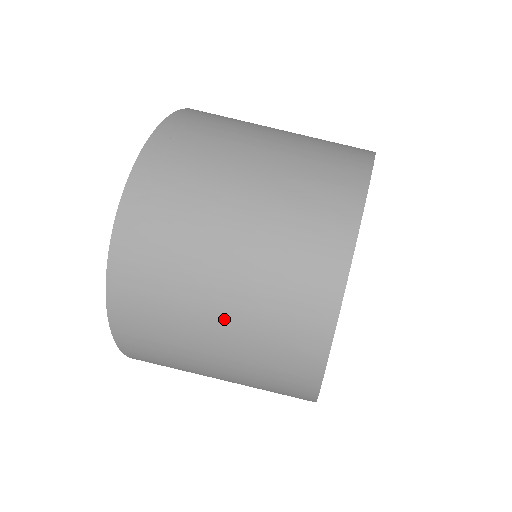
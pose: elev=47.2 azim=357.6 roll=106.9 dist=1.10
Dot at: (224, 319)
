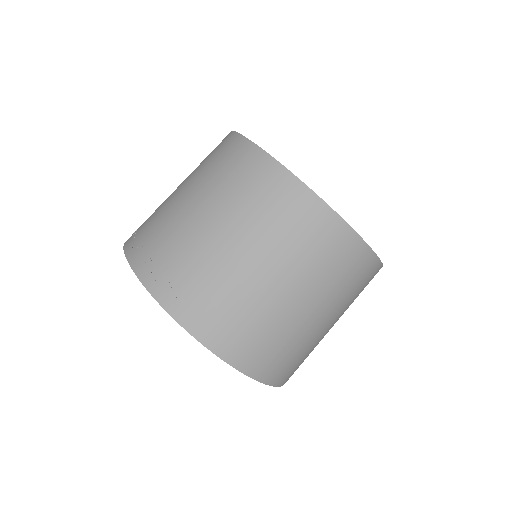
Dot at: (298, 293)
